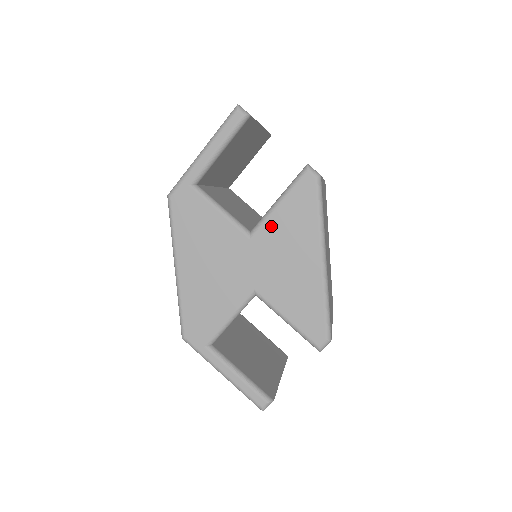
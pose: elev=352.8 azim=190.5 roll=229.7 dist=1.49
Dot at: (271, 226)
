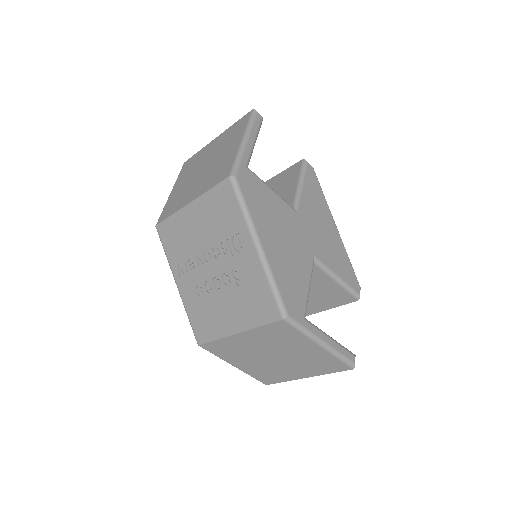
Dot at: (305, 202)
